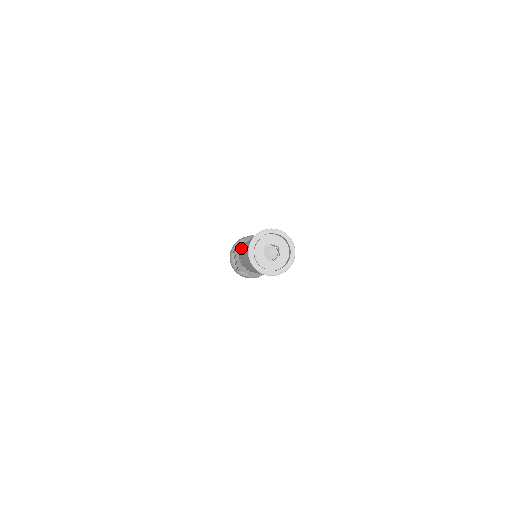
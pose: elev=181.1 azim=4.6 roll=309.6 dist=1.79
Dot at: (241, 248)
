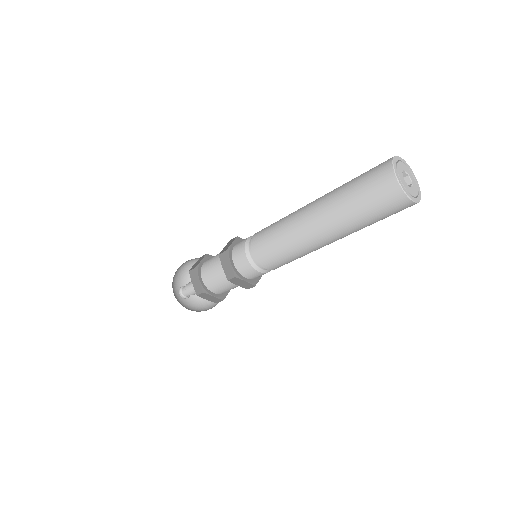
Dot at: (244, 244)
